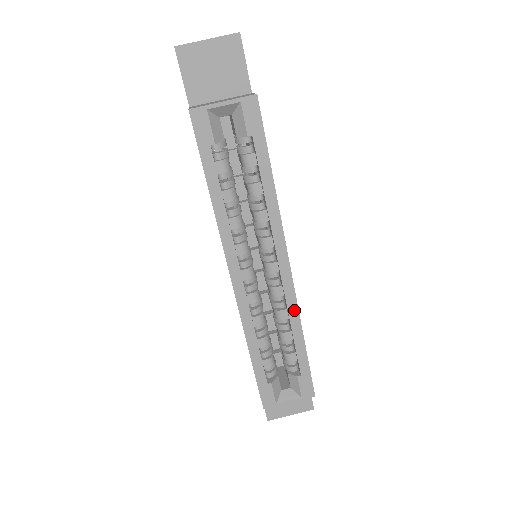
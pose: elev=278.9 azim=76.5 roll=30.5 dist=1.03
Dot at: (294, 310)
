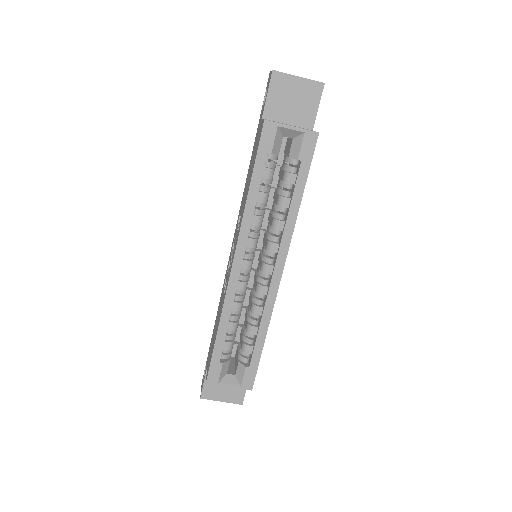
Dot at: (269, 310)
